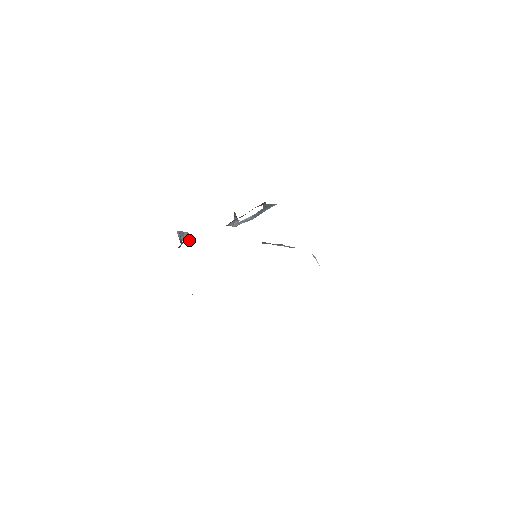
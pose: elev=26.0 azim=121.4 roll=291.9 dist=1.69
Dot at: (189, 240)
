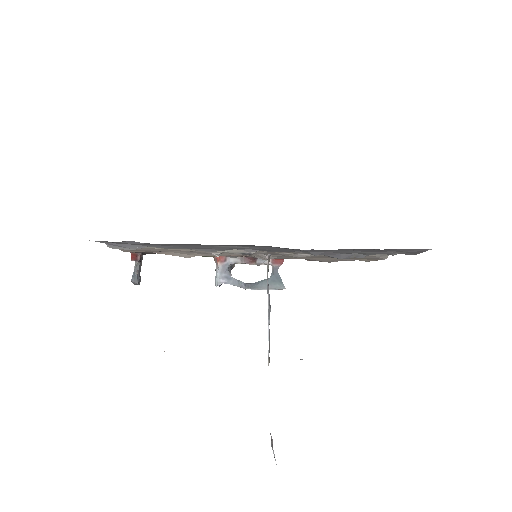
Dot at: (139, 279)
